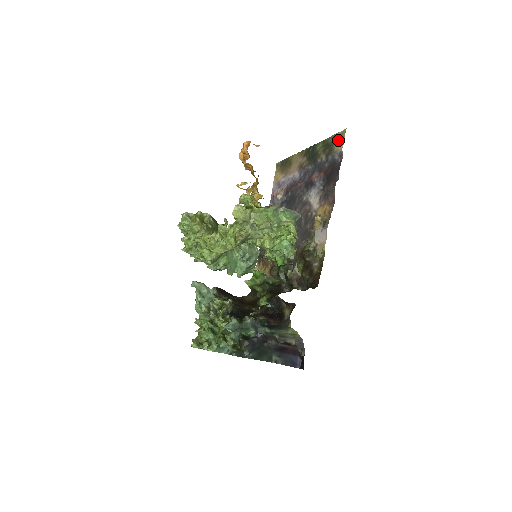
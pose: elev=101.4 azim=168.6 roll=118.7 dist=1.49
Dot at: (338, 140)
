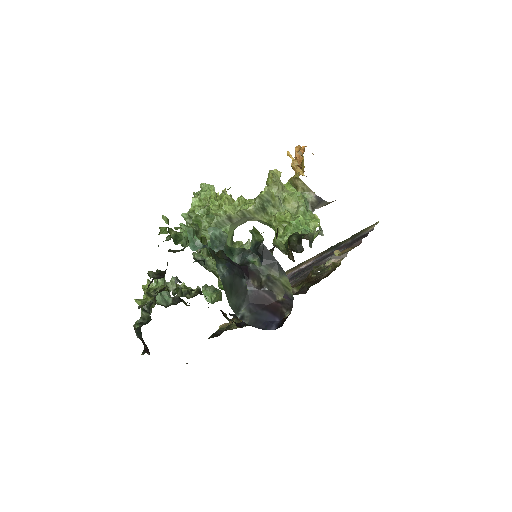
Dot at: (370, 227)
